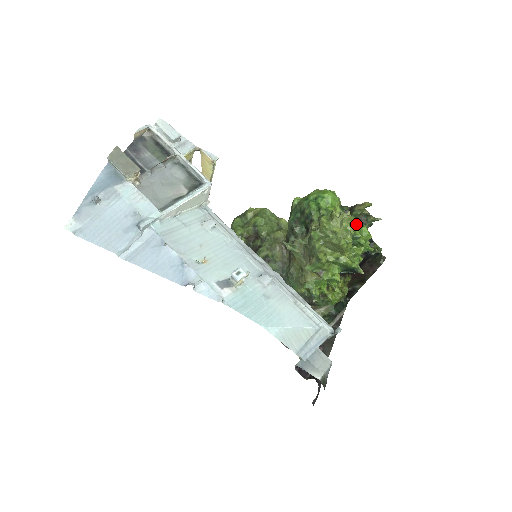
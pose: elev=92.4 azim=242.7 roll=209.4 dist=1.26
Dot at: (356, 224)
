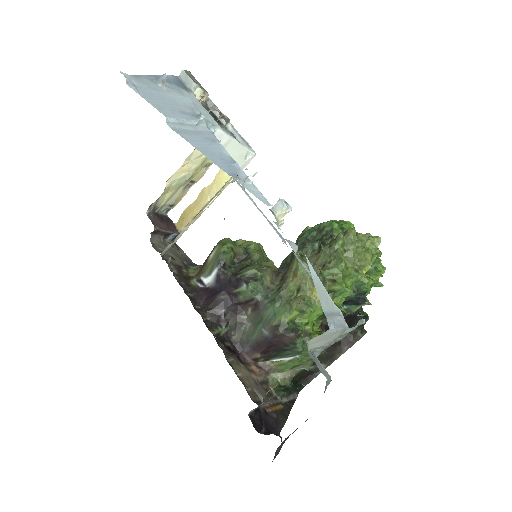
Dot at: (378, 248)
